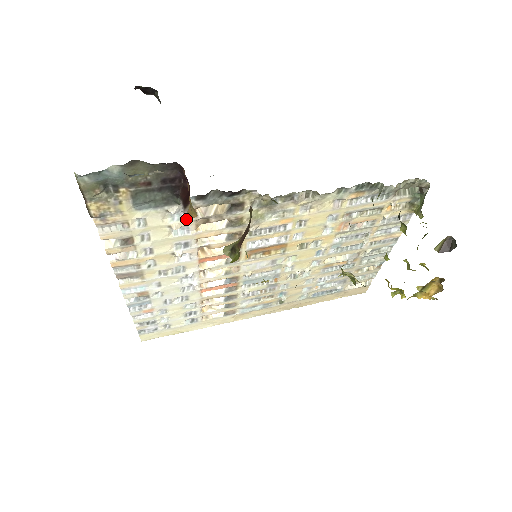
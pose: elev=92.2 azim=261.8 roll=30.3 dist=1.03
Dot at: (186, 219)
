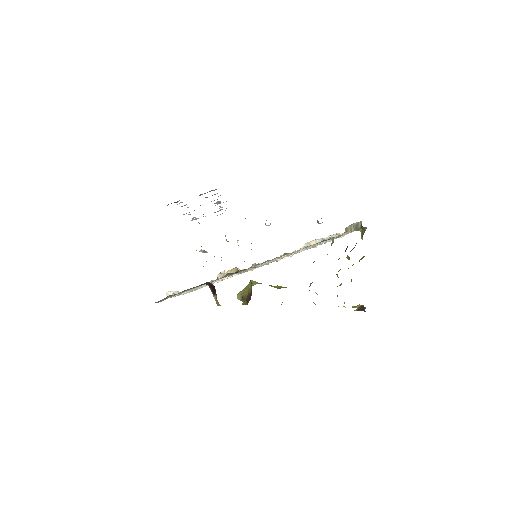
Dot at: occluded
